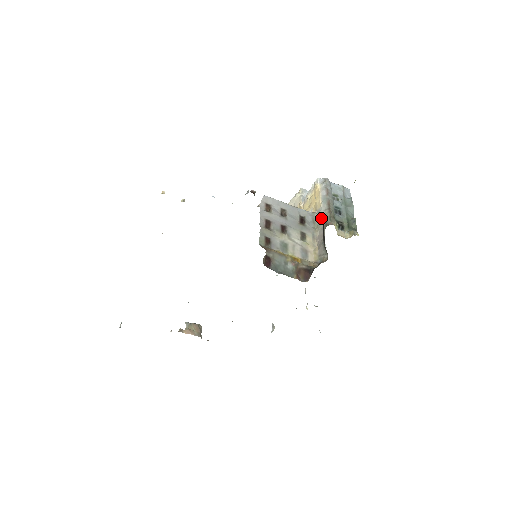
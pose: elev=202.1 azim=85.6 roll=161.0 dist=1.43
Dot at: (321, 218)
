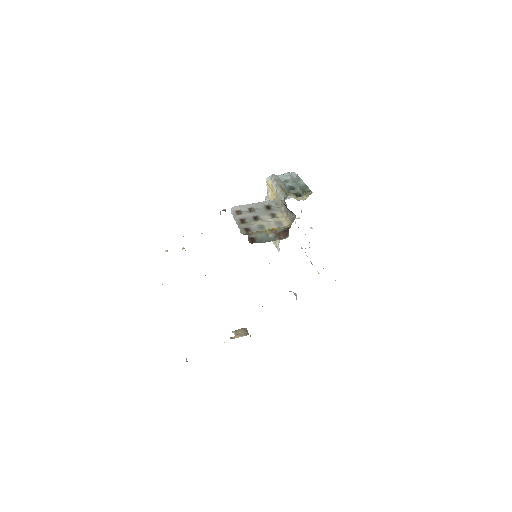
Dot at: (280, 198)
